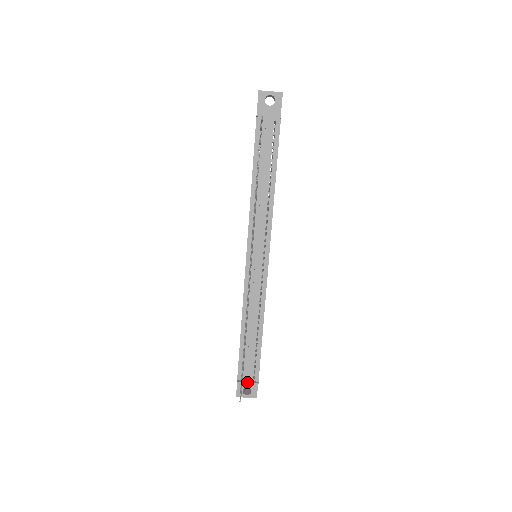
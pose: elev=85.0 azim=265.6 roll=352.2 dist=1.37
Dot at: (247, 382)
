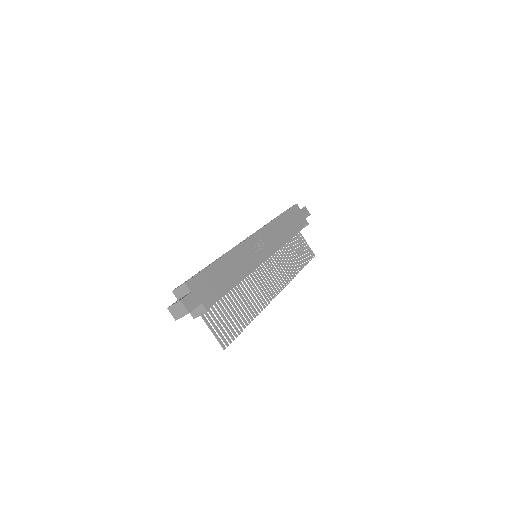
Dot at: occluded
